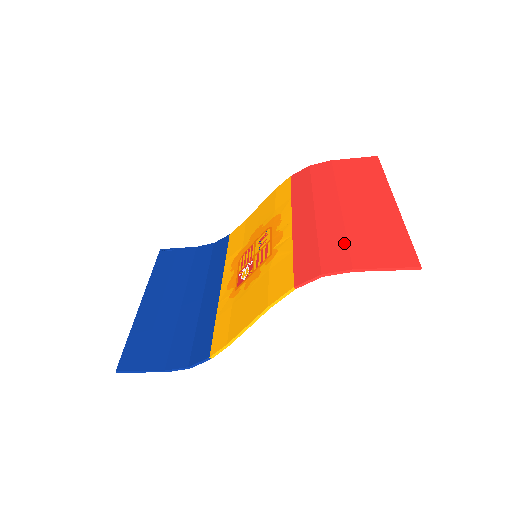
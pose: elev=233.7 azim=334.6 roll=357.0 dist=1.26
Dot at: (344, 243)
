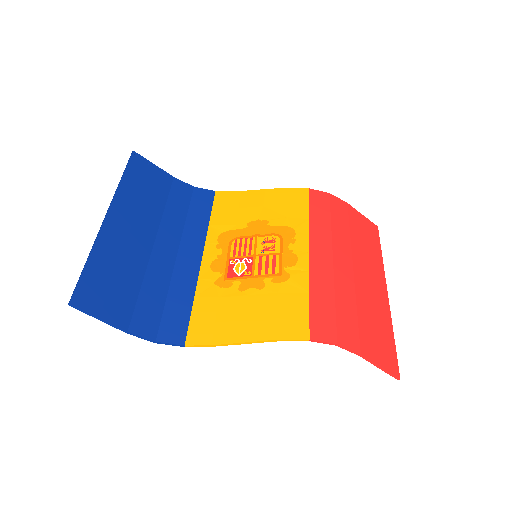
Dot at: (355, 319)
